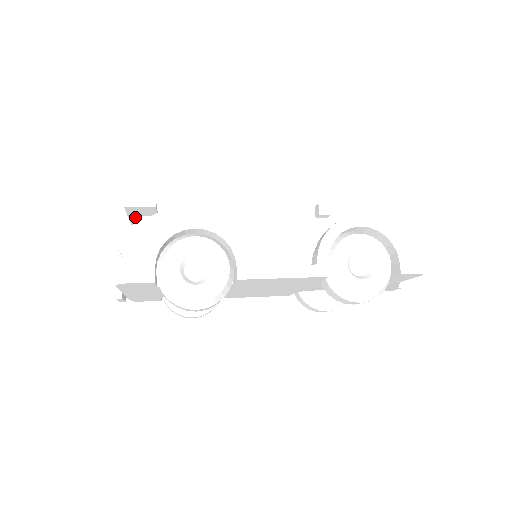
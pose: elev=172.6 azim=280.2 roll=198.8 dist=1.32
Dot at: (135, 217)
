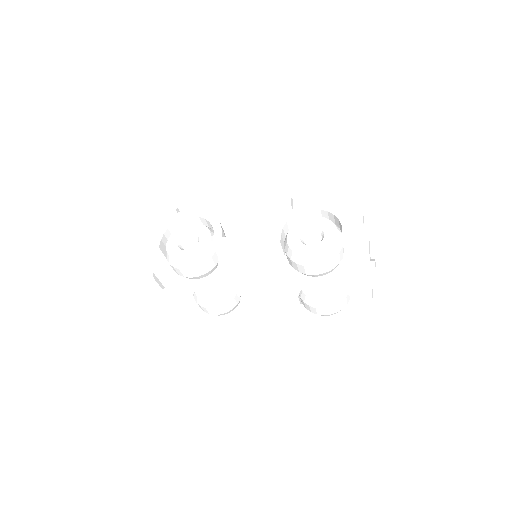
Dot at: occluded
